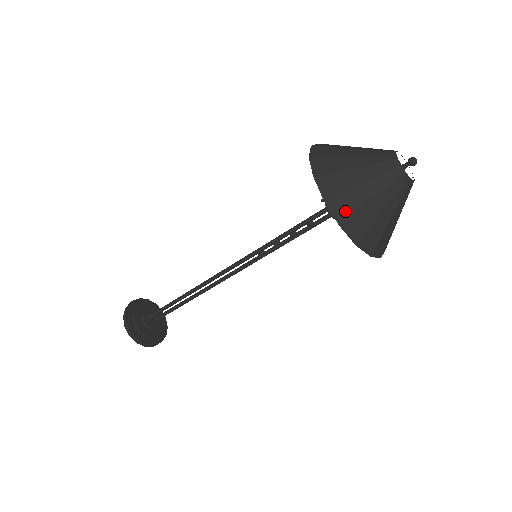
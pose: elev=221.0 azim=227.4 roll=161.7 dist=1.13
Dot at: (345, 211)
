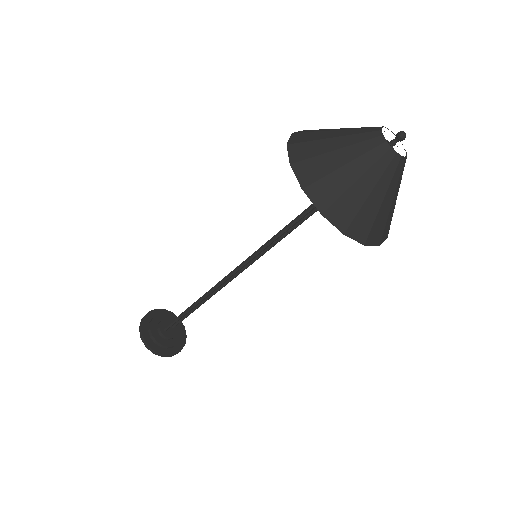
Dot at: (345, 217)
